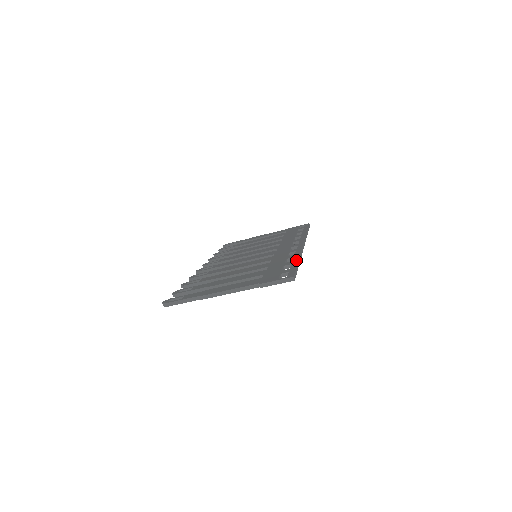
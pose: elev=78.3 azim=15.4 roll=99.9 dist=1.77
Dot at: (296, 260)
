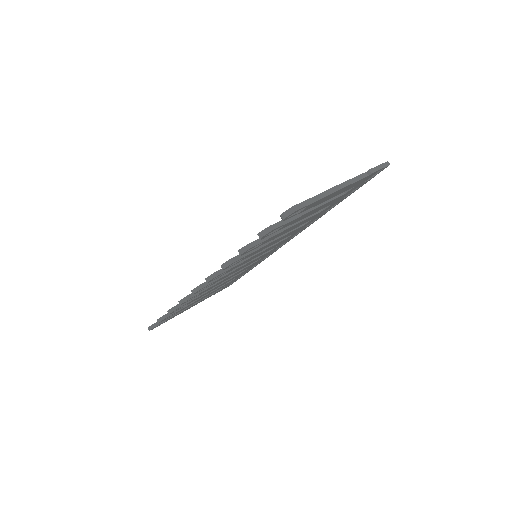
Dot at: occluded
